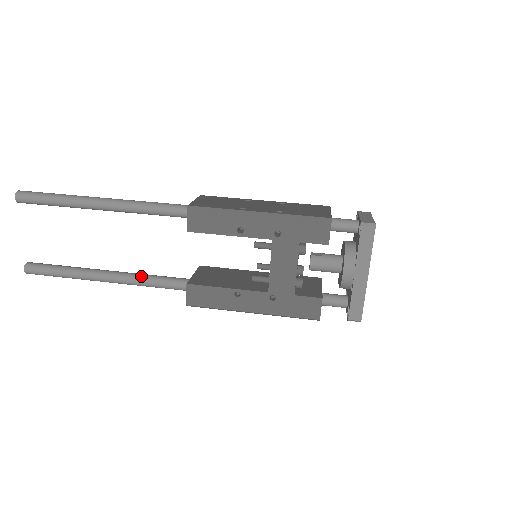
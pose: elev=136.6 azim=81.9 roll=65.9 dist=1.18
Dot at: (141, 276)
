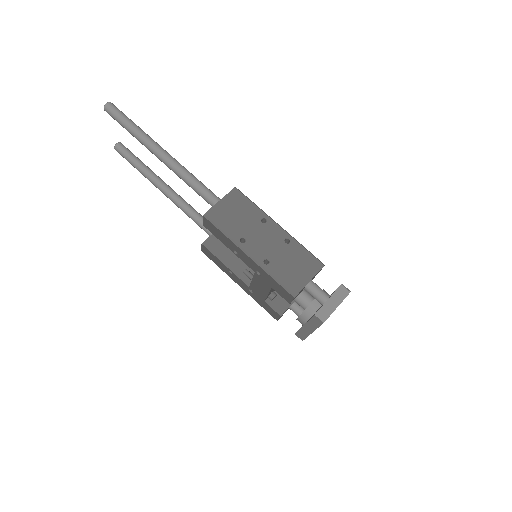
Dot at: (183, 207)
